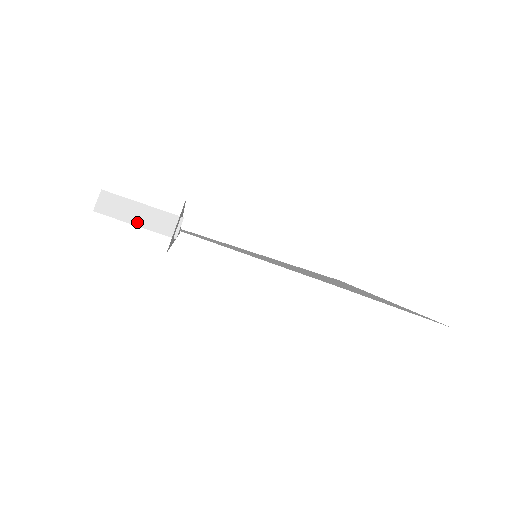
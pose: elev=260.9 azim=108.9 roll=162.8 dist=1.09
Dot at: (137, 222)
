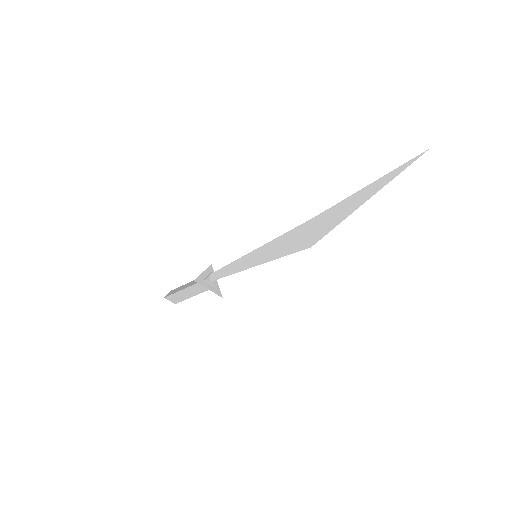
Dot at: (194, 294)
